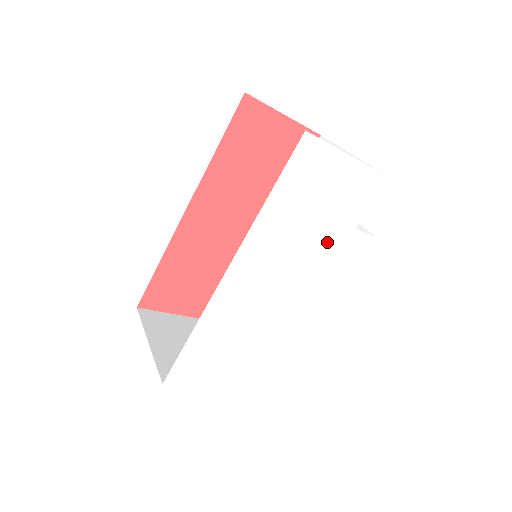
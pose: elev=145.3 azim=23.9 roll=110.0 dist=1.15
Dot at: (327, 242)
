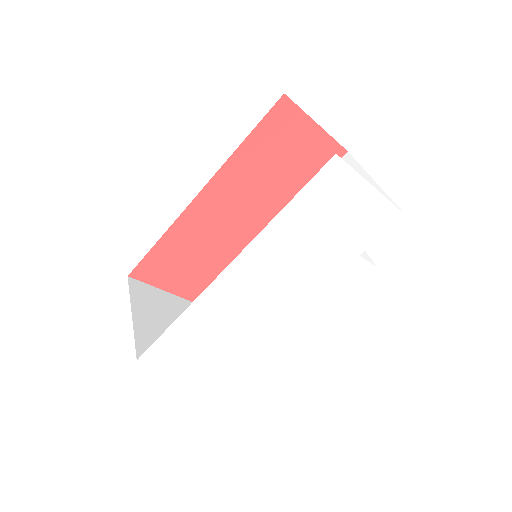
Dot at: (329, 262)
